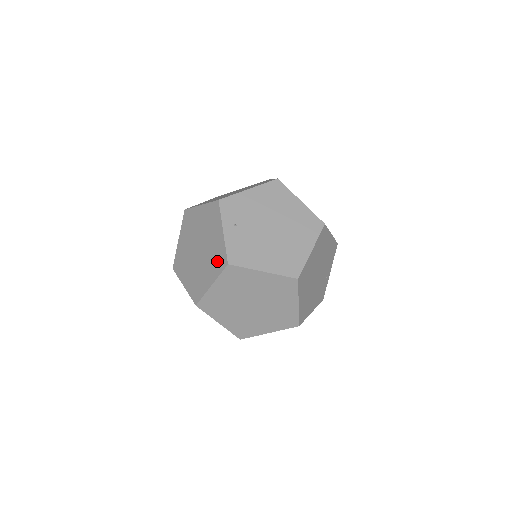
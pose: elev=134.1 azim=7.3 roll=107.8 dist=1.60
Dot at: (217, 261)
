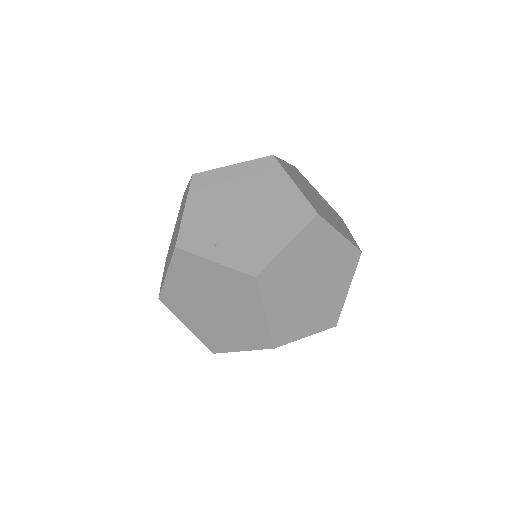
Dot at: (243, 290)
